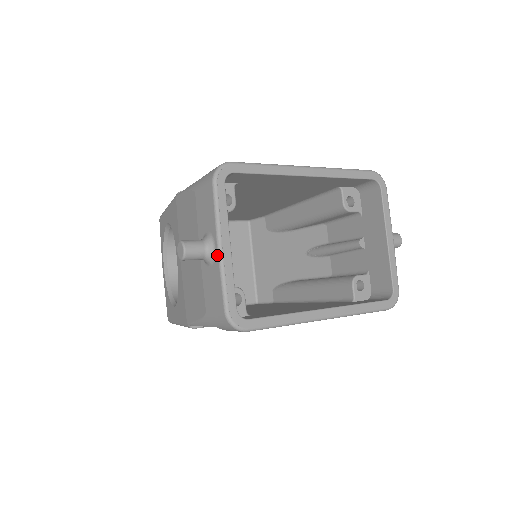
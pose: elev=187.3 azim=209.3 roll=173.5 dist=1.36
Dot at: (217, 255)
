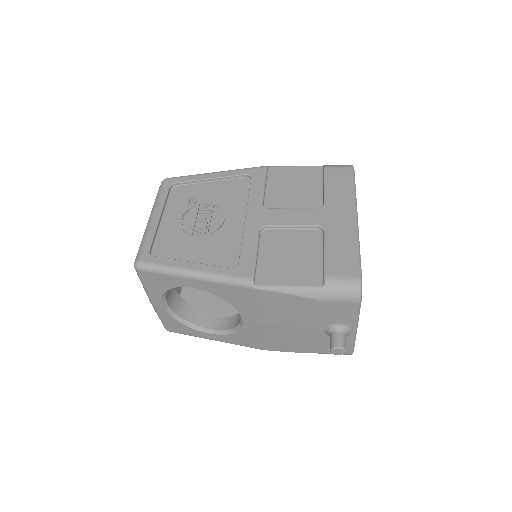
Dot at: (353, 335)
